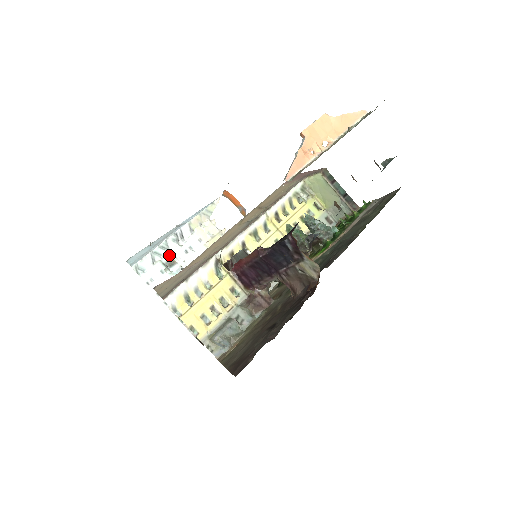
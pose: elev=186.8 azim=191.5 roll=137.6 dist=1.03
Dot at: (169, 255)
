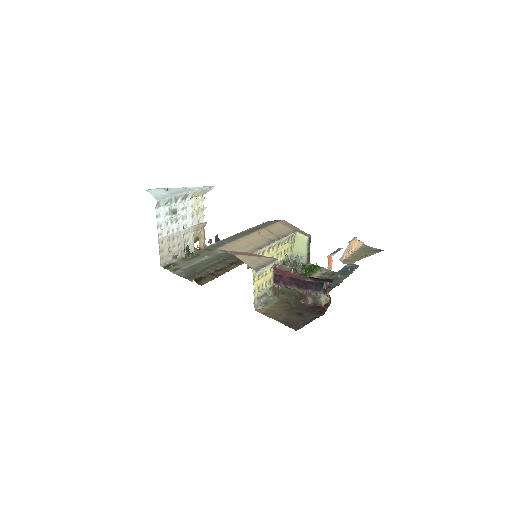
Dot at: occluded
